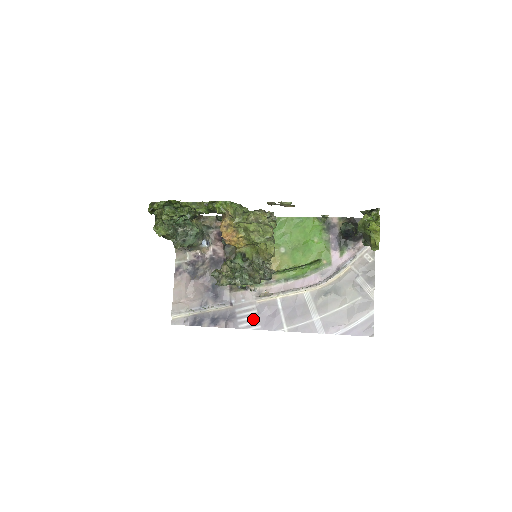
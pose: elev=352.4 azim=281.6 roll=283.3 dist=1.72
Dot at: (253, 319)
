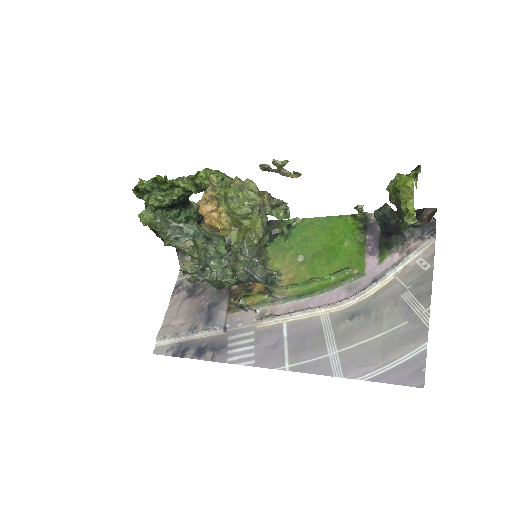
Dot at: (247, 350)
